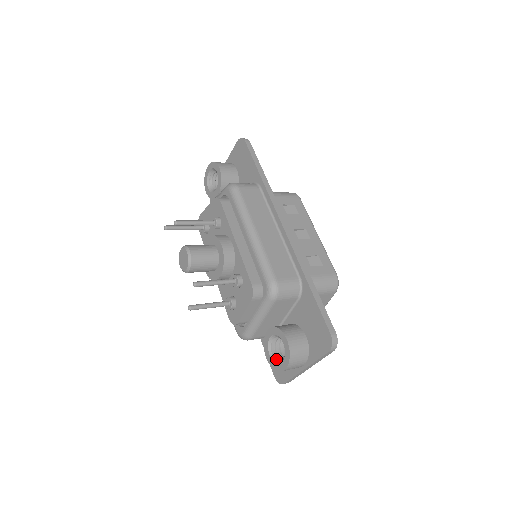
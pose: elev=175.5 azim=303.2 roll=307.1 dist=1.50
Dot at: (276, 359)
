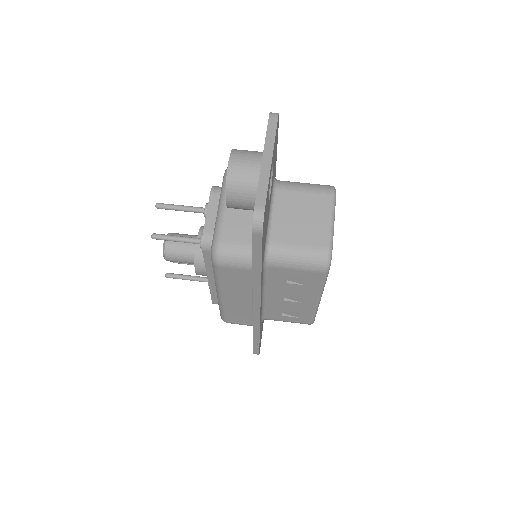
Dot at: occluded
